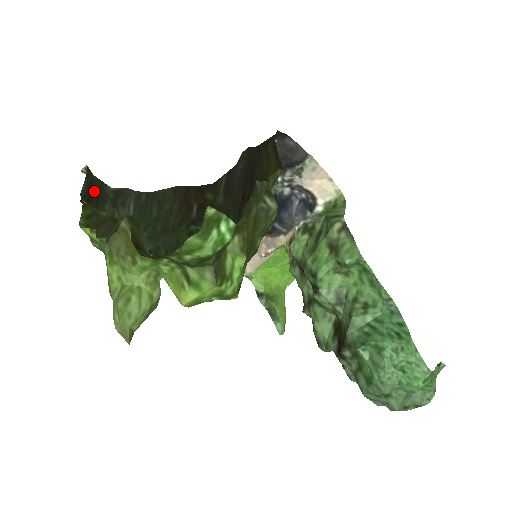
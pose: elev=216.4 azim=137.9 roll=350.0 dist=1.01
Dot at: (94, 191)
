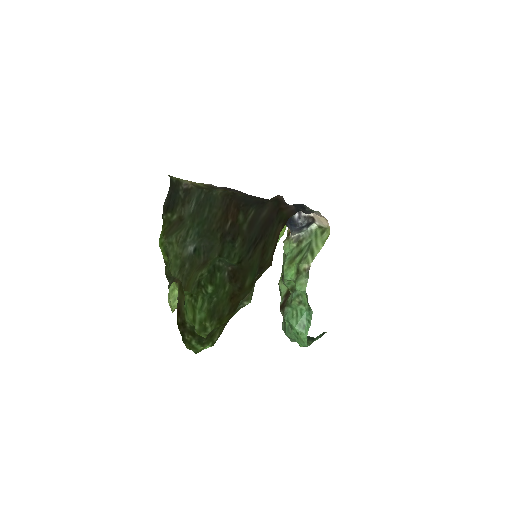
Dot at: (172, 200)
